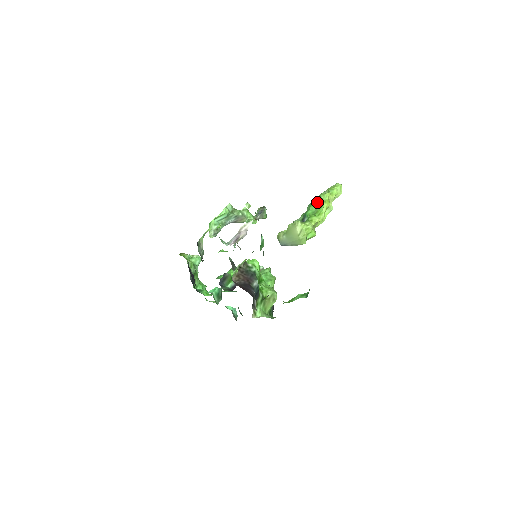
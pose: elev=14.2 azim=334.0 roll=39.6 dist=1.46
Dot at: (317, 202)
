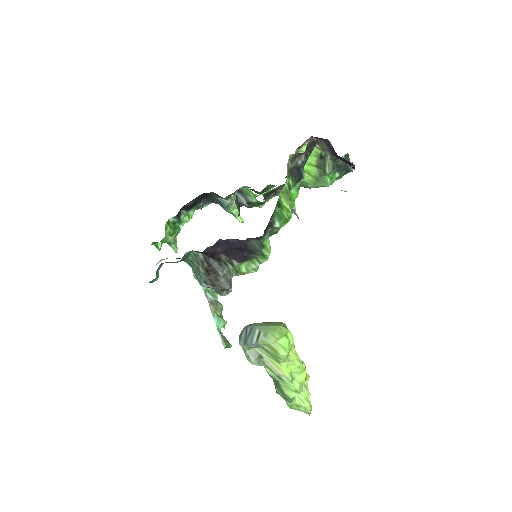
Dot at: occluded
